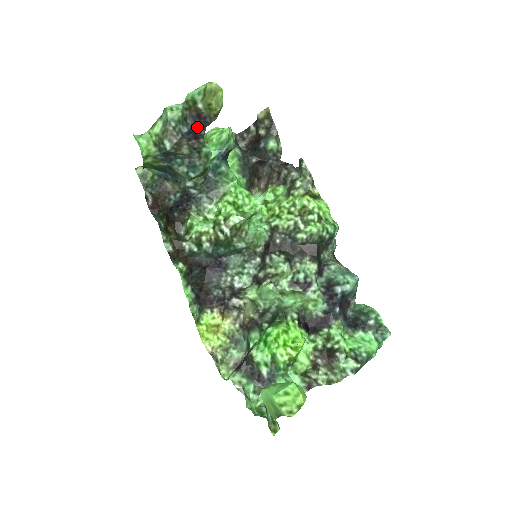
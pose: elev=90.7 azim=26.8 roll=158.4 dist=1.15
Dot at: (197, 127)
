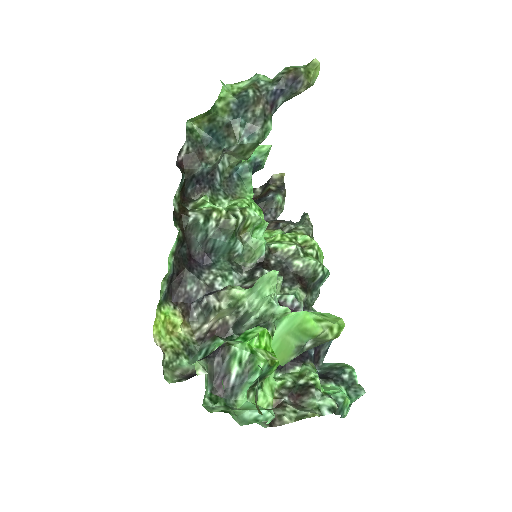
Dot at: (284, 91)
